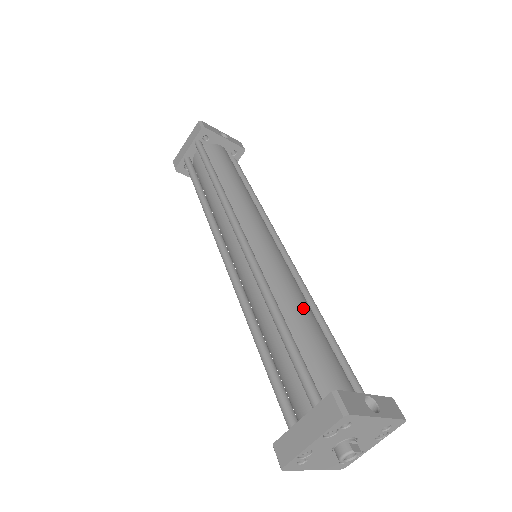
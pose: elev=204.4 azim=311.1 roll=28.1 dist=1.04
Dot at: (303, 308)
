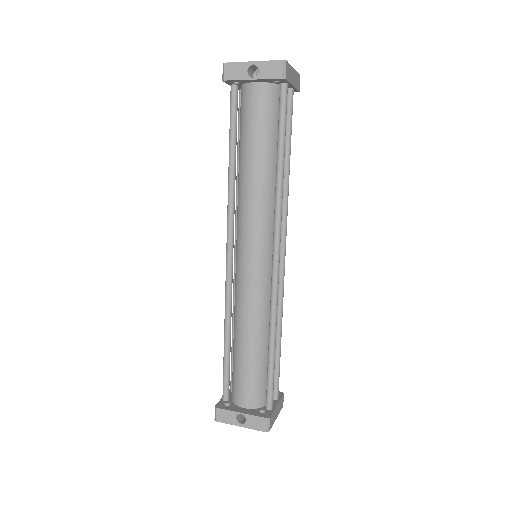
Dot at: (244, 337)
